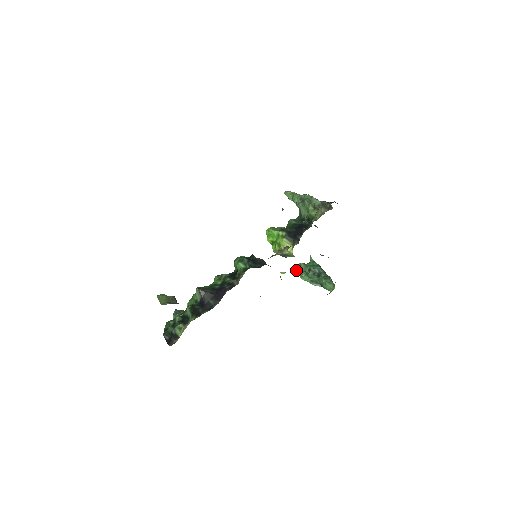
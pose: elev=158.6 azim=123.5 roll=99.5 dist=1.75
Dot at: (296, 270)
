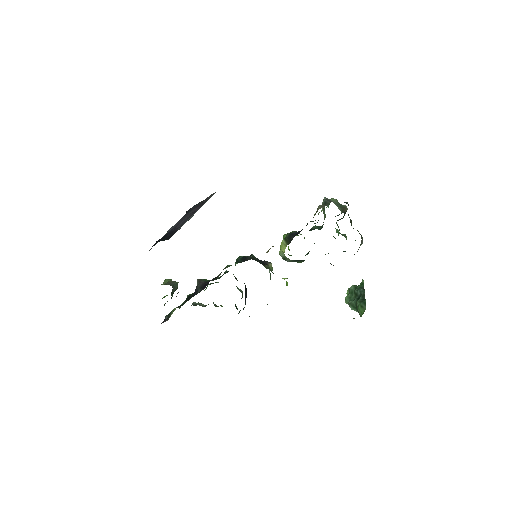
Dot at: occluded
